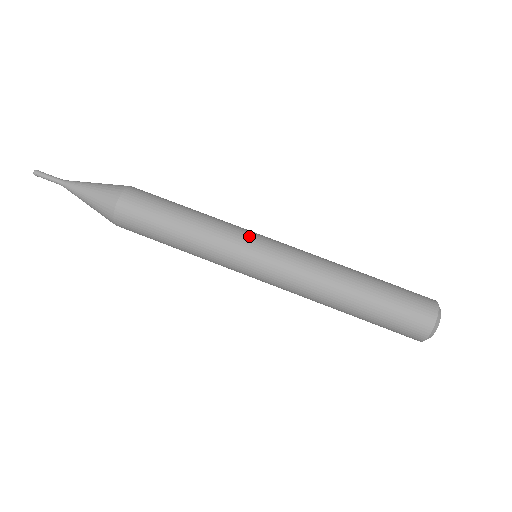
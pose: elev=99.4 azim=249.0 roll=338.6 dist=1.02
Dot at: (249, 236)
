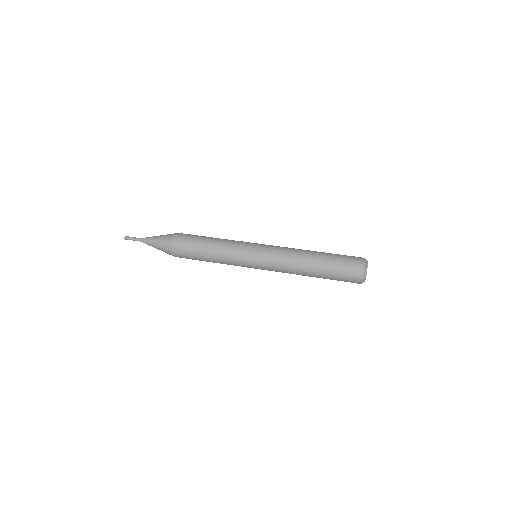
Dot at: occluded
